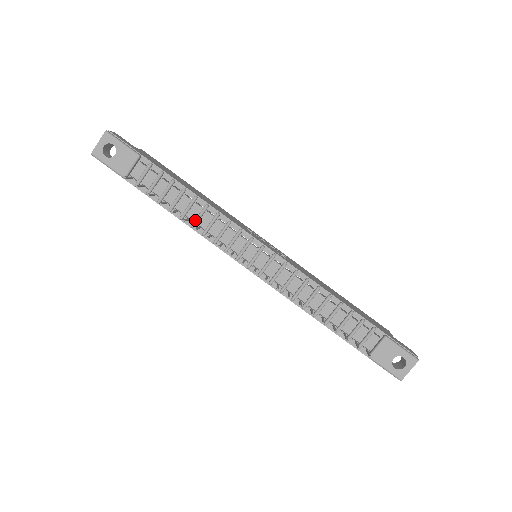
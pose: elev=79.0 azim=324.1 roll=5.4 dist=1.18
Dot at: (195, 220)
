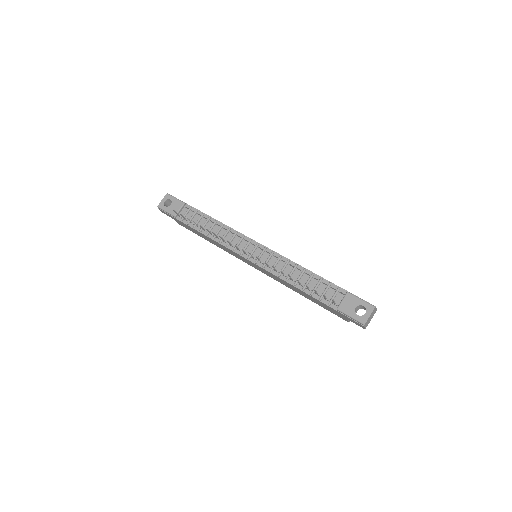
Dot at: occluded
